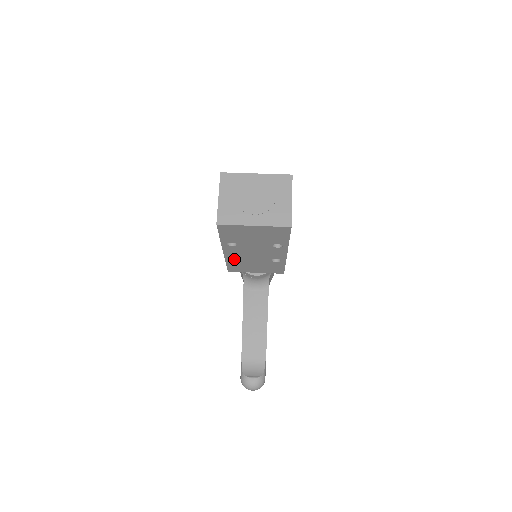
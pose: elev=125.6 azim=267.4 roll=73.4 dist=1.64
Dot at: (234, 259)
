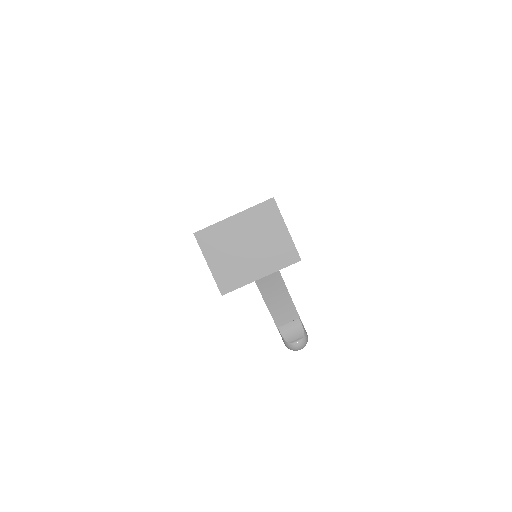
Dot at: occluded
